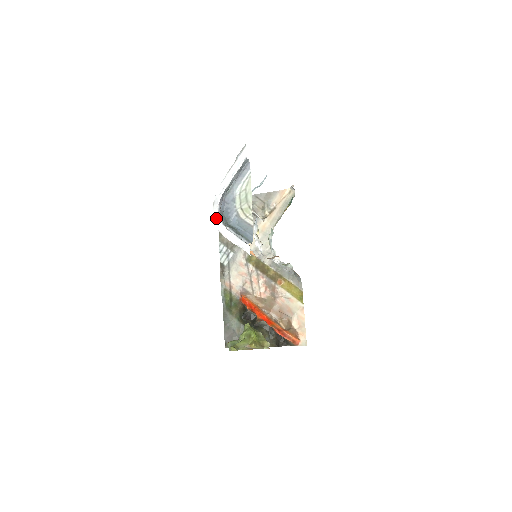
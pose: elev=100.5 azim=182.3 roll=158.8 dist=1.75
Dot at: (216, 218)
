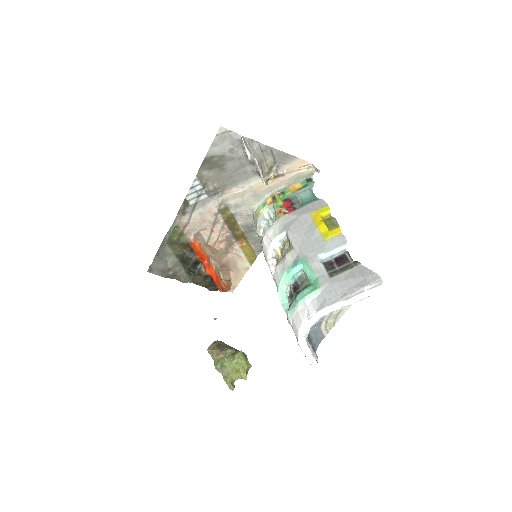
Dot at: (304, 333)
